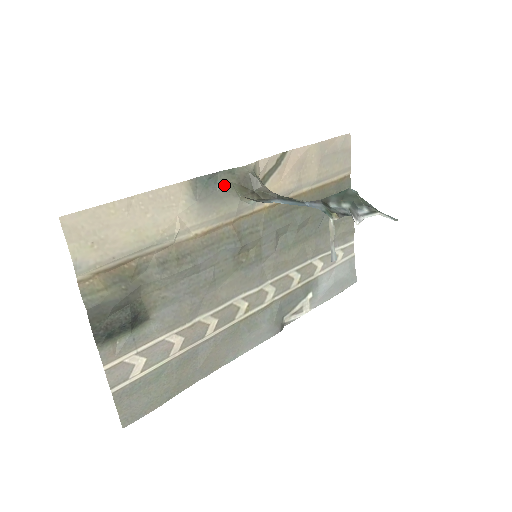
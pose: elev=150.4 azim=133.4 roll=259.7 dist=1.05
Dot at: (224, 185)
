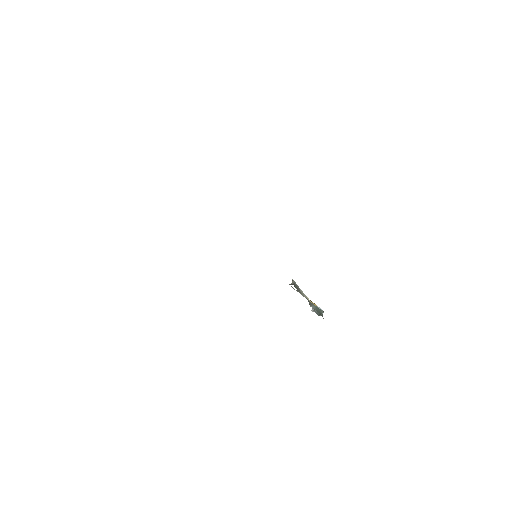
Dot at: occluded
